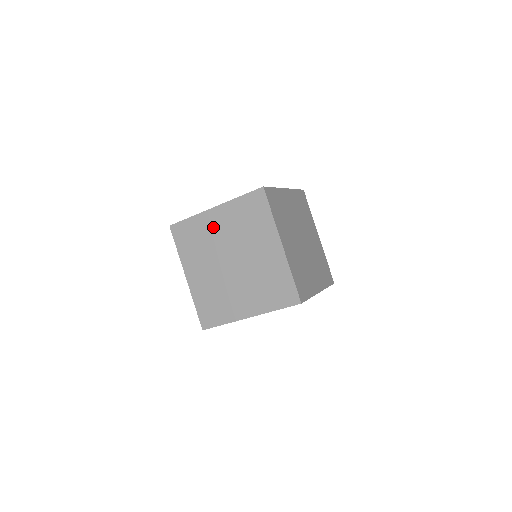
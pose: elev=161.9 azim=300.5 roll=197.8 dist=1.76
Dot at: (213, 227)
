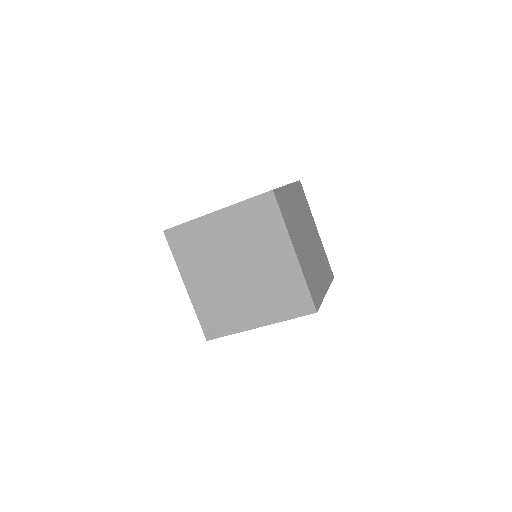
Dot at: (215, 233)
